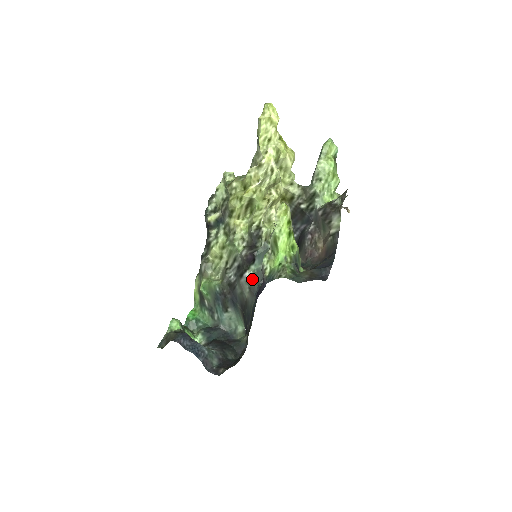
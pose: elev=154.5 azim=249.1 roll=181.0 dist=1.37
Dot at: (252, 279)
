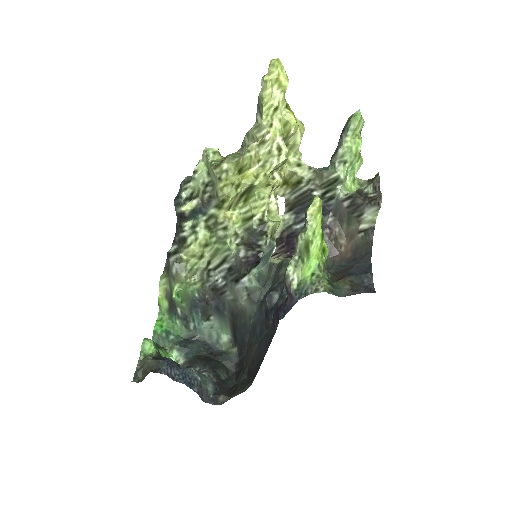
Dot at: (252, 285)
